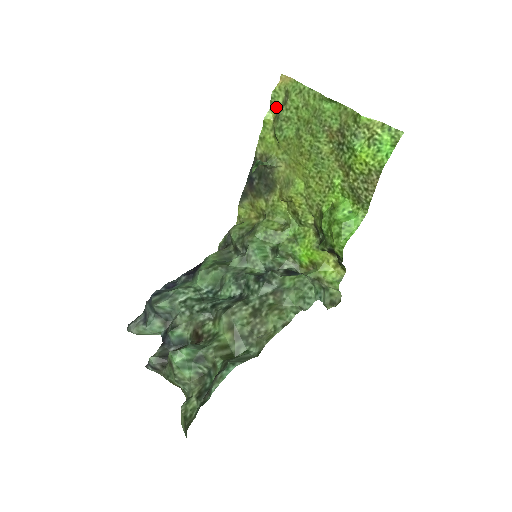
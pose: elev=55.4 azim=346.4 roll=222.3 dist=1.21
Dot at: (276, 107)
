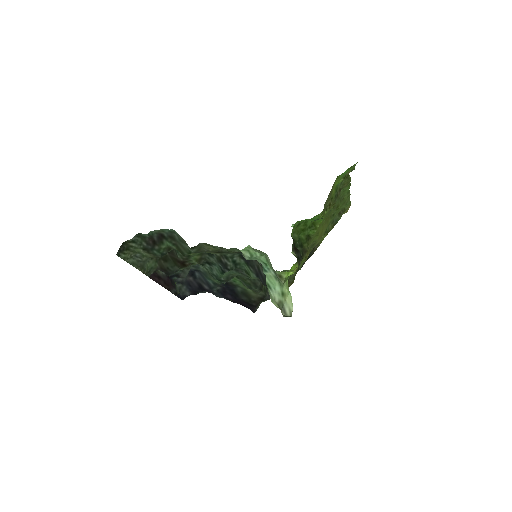
Dot at: occluded
